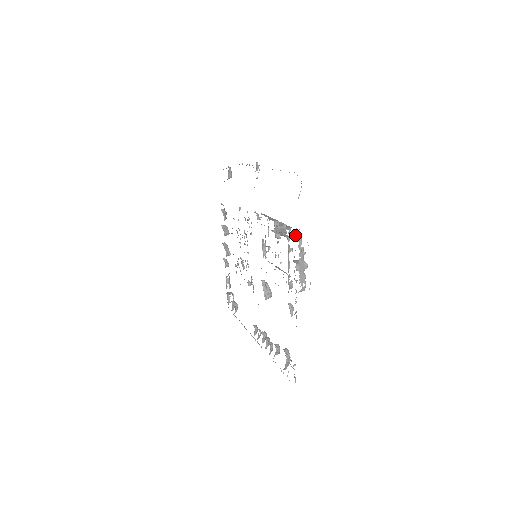
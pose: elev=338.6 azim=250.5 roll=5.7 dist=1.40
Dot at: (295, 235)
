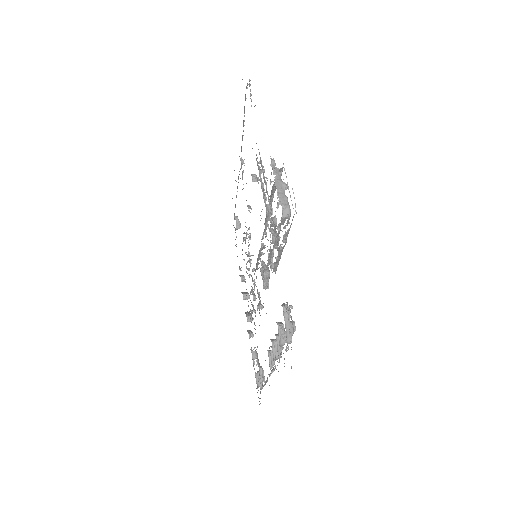
Dot at: occluded
